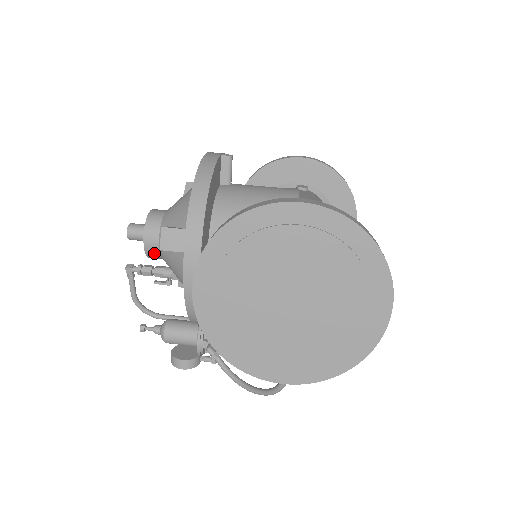
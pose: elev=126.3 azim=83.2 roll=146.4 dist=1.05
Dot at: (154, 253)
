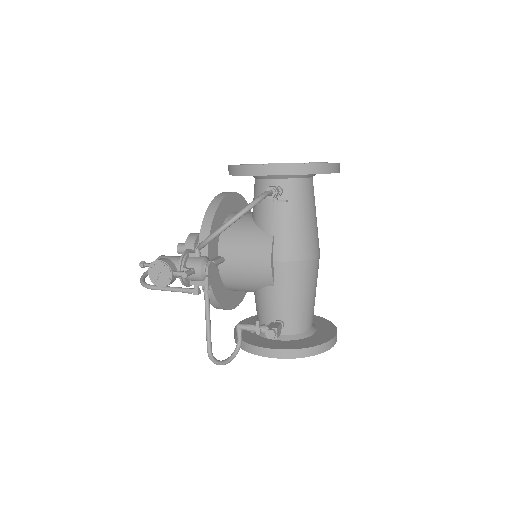
Dot at: (193, 237)
